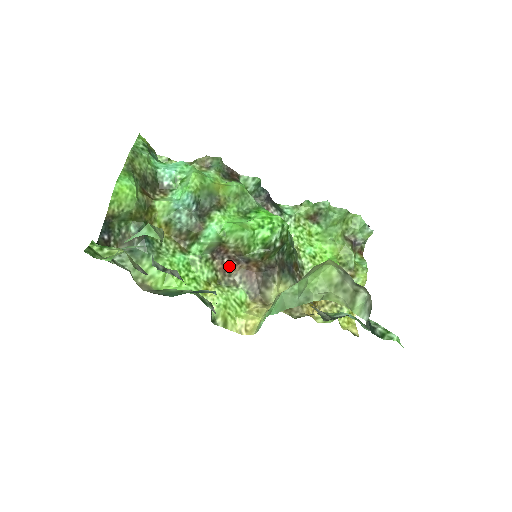
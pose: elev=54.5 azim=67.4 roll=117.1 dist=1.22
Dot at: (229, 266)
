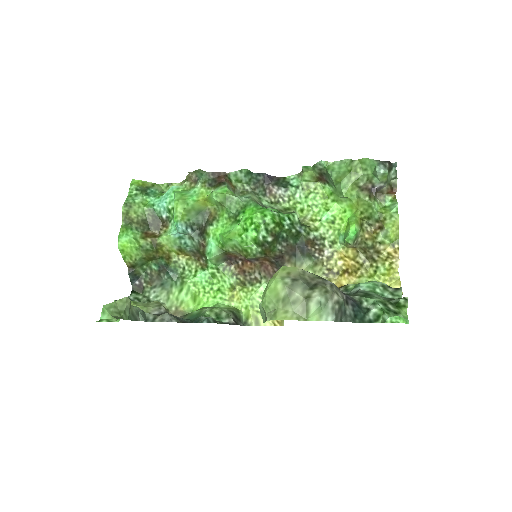
Dot at: (245, 267)
